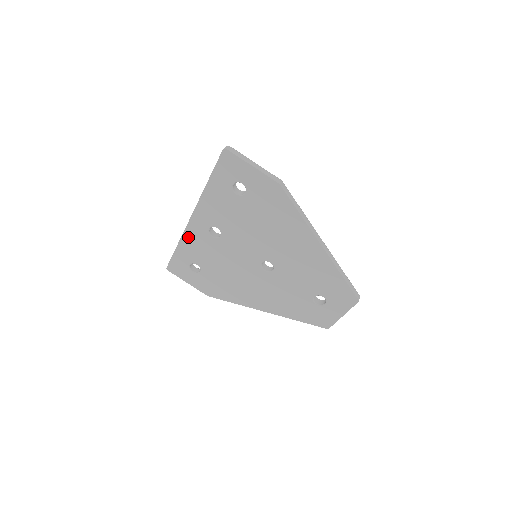
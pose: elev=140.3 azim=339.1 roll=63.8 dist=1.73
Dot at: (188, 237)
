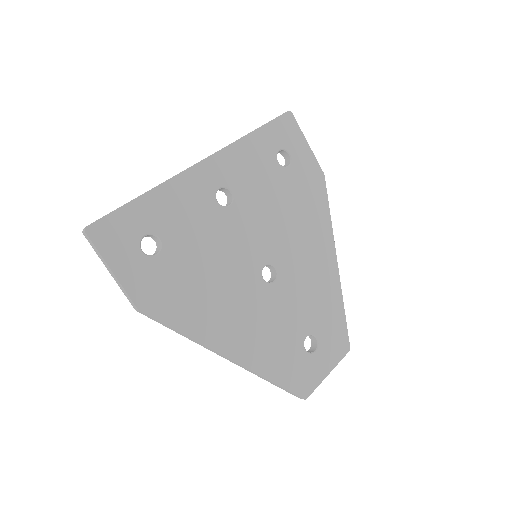
Dot at: (177, 186)
